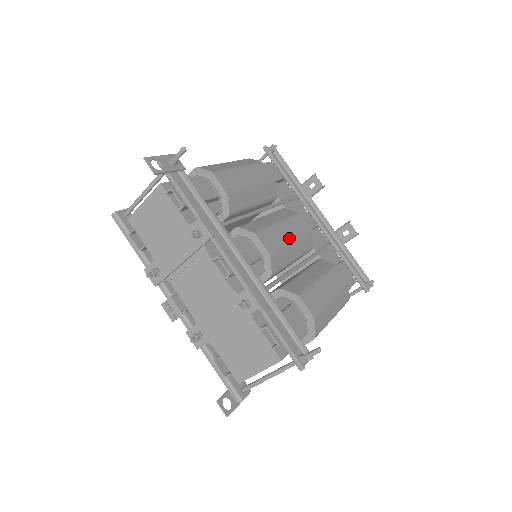
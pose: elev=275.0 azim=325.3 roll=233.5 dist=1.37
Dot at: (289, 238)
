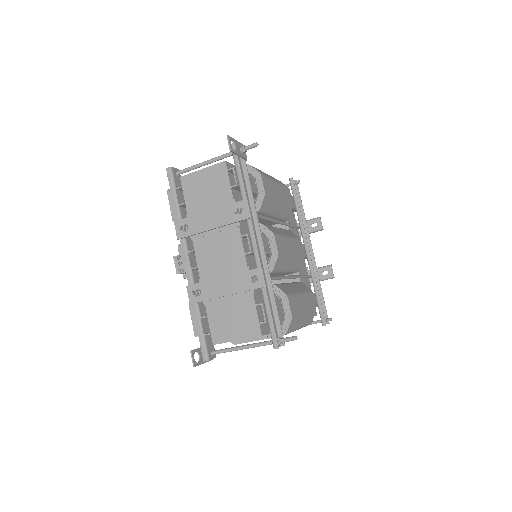
Dot at: (291, 252)
